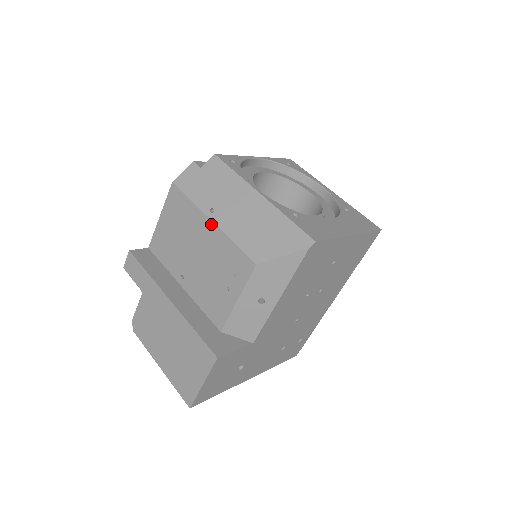
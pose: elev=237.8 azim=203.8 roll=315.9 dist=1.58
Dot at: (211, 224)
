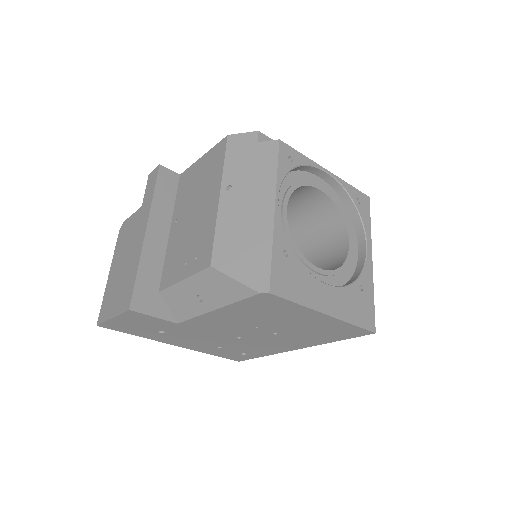
Dot at: (217, 199)
